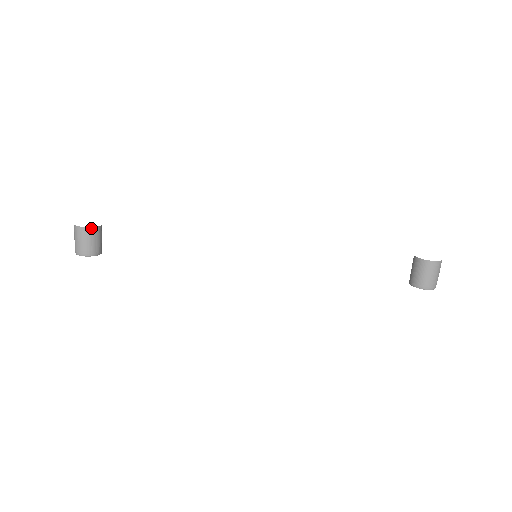
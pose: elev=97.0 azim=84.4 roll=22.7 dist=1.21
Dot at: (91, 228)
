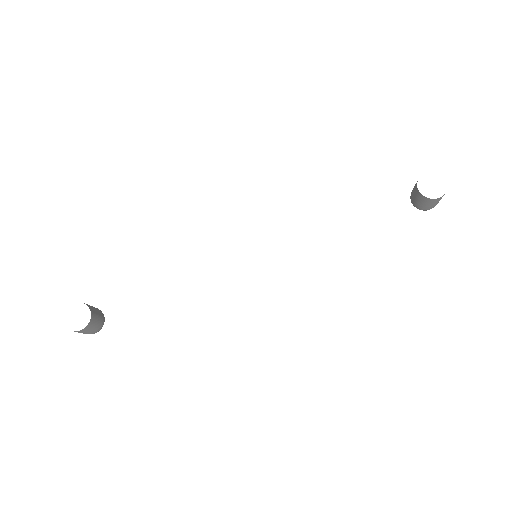
Dot at: (87, 325)
